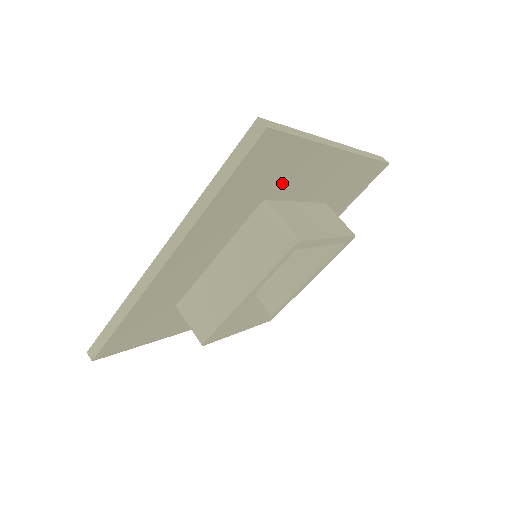
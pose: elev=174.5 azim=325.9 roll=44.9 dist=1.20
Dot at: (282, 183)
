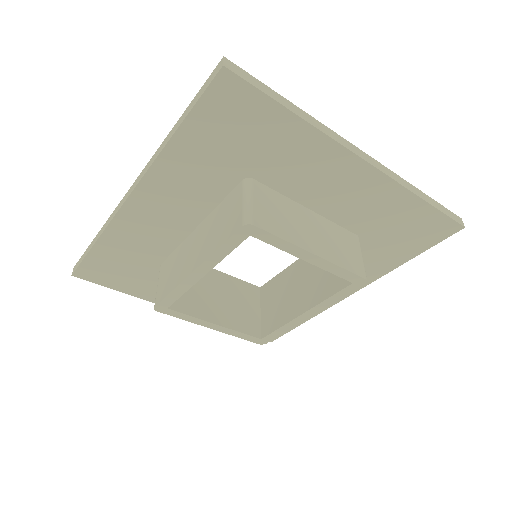
Dot at: (272, 164)
